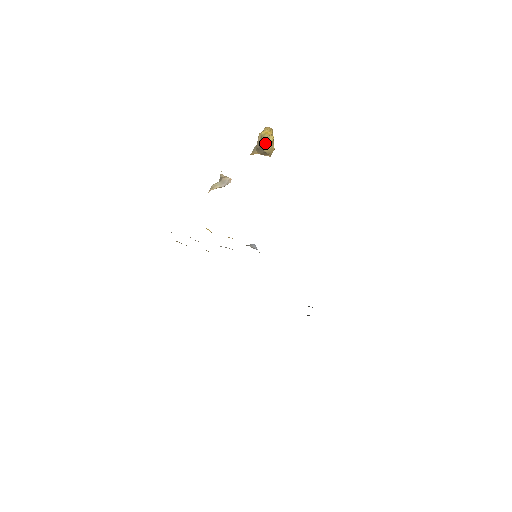
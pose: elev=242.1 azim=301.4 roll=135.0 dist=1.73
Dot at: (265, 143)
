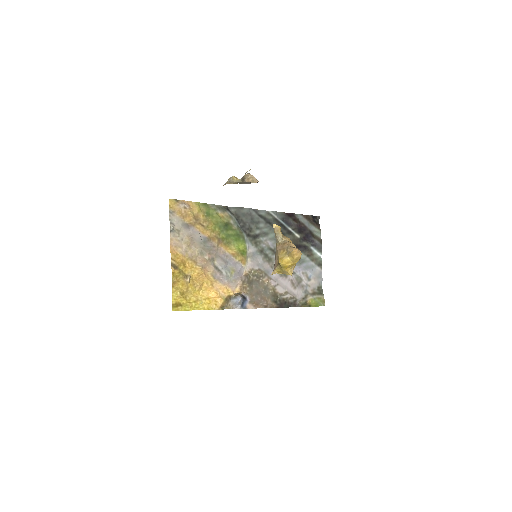
Dot at: (279, 272)
